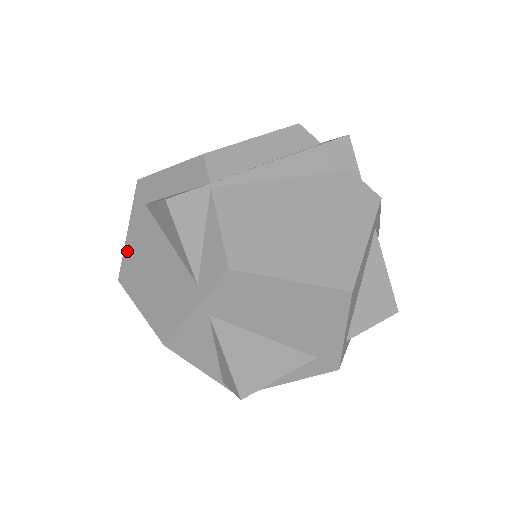
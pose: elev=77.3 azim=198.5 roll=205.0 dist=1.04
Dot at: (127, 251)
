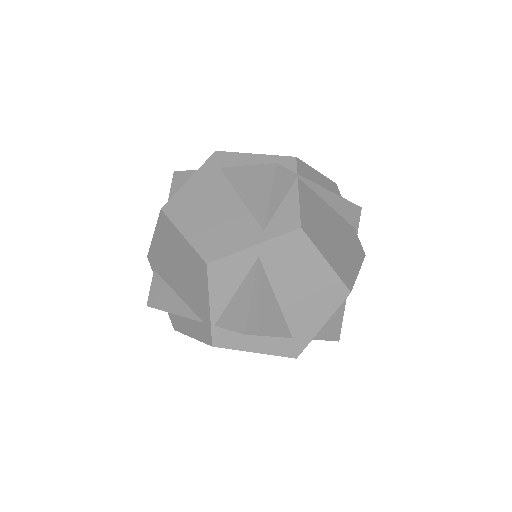
Dot at: (183, 192)
